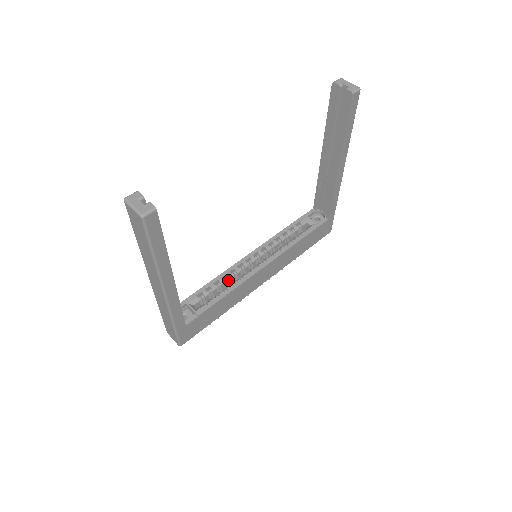
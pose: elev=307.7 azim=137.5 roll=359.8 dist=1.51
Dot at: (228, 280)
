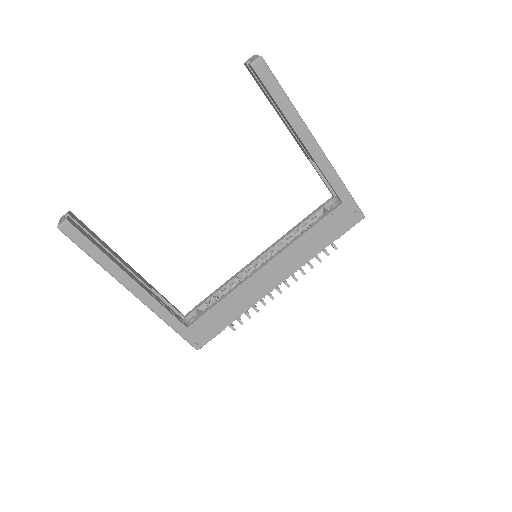
Dot at: occluded
